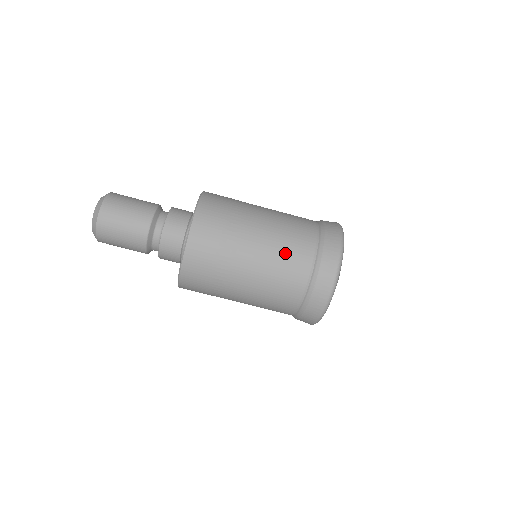
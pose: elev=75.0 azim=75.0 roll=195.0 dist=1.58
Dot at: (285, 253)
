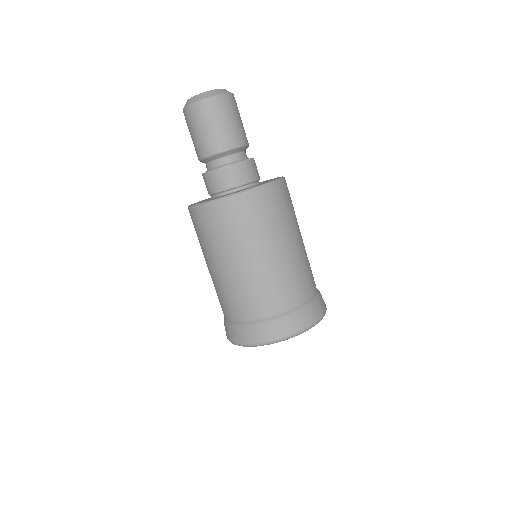
Dot at: (309, 264)
